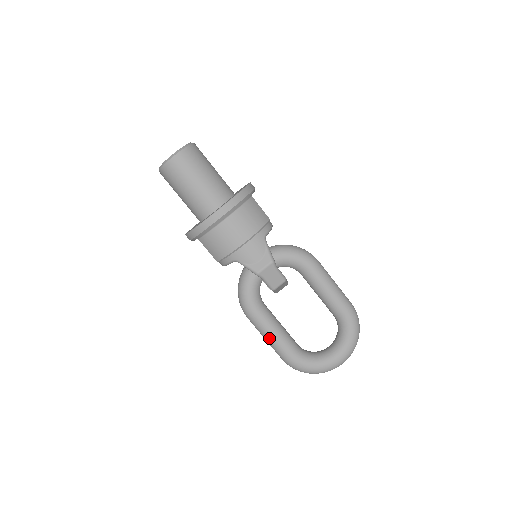
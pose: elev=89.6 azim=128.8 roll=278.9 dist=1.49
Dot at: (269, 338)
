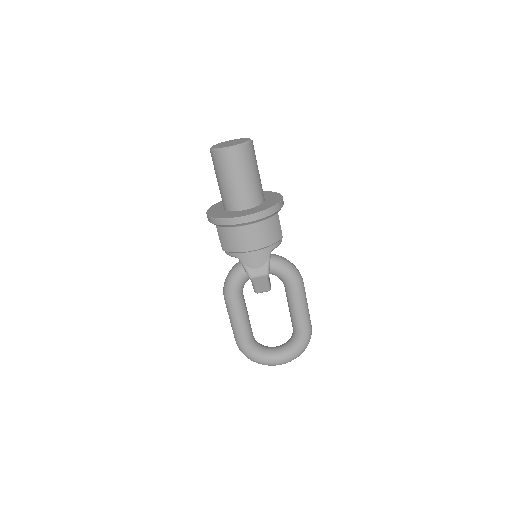
Dot at: (234, 323)
